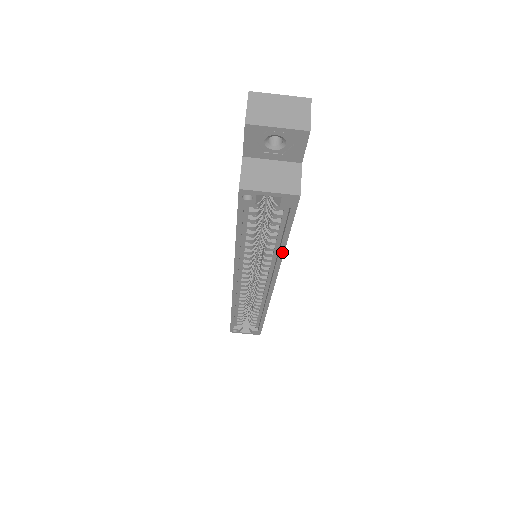
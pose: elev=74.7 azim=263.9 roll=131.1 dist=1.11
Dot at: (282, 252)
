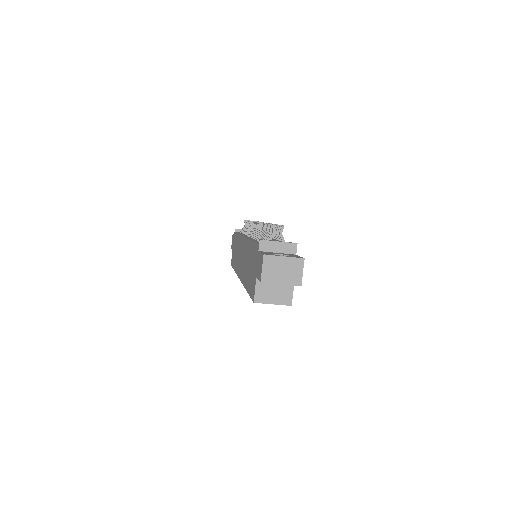
Dot at: occluded
